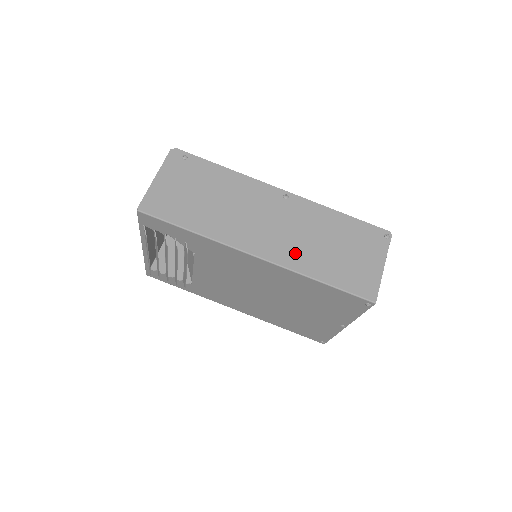
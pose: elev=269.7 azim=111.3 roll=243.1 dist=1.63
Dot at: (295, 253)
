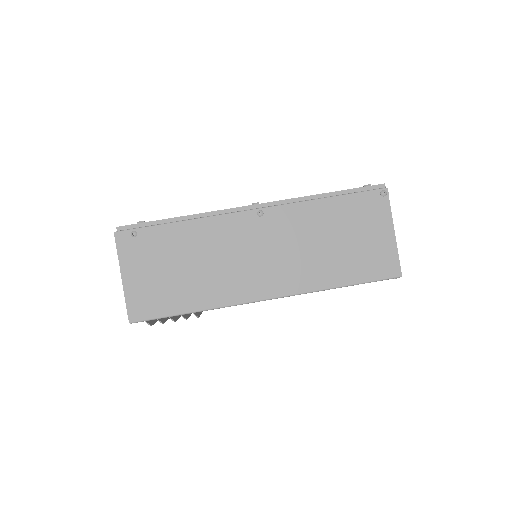
Dot at: (302, 273)
